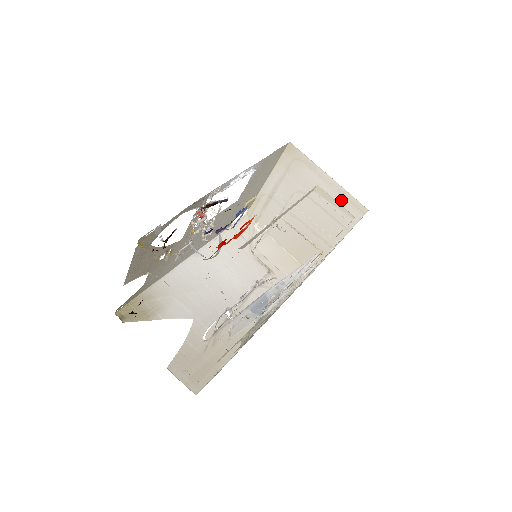
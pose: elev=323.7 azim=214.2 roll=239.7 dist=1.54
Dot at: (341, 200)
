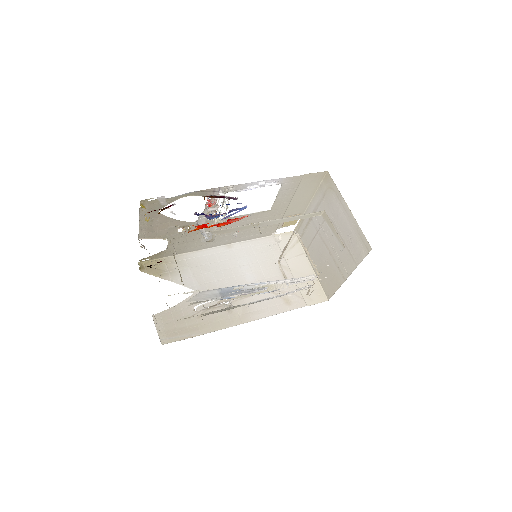
Dot at: (355, 234)
